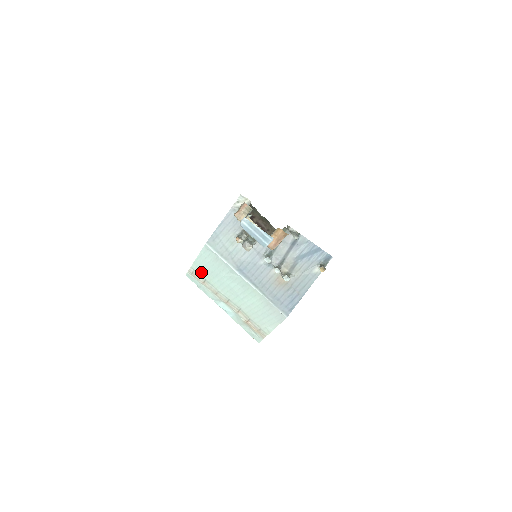
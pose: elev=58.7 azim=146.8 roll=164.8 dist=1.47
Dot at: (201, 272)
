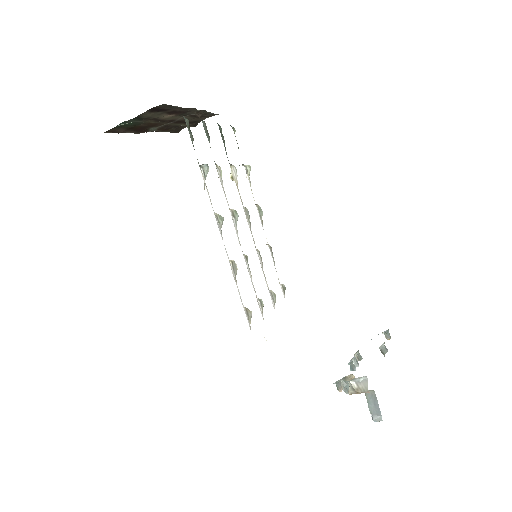
Dot at: occluded
